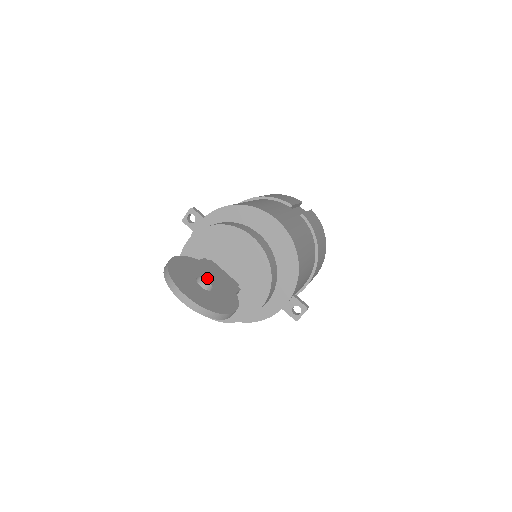
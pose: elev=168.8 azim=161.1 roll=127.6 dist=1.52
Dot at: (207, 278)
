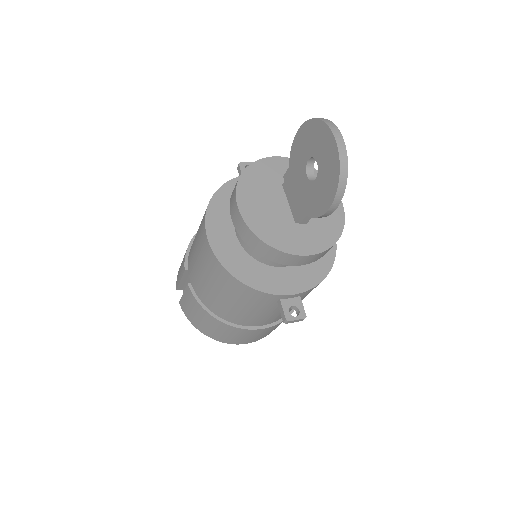
Dot at: (312, 174)
